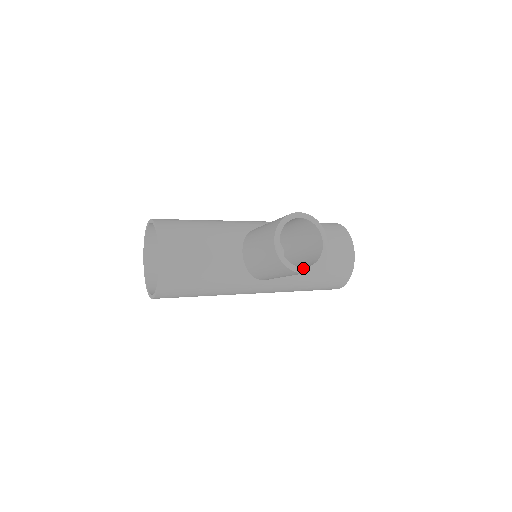
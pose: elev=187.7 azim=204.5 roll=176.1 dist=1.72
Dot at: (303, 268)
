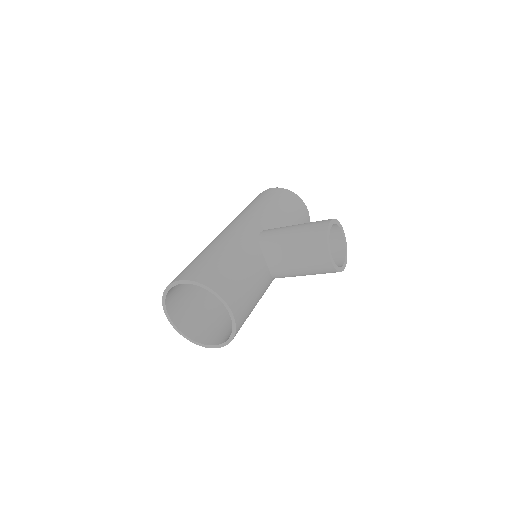
Dot at: (344, 265)
